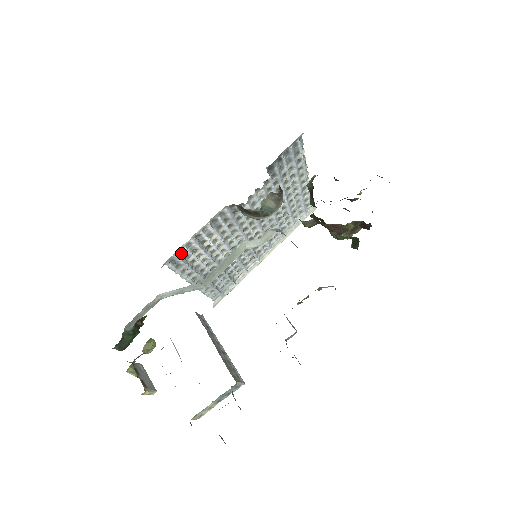
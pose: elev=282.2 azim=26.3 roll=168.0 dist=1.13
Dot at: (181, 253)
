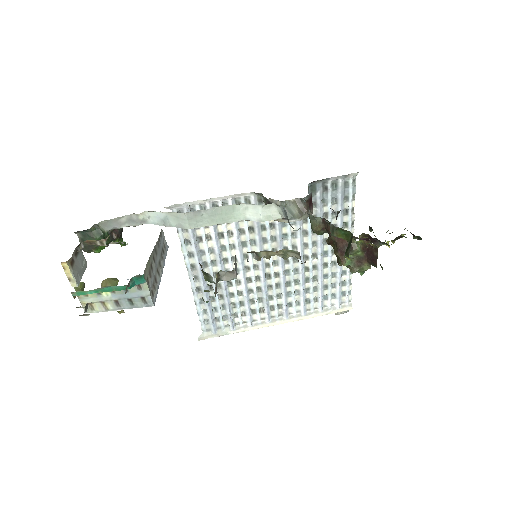
Dot at: occluded
